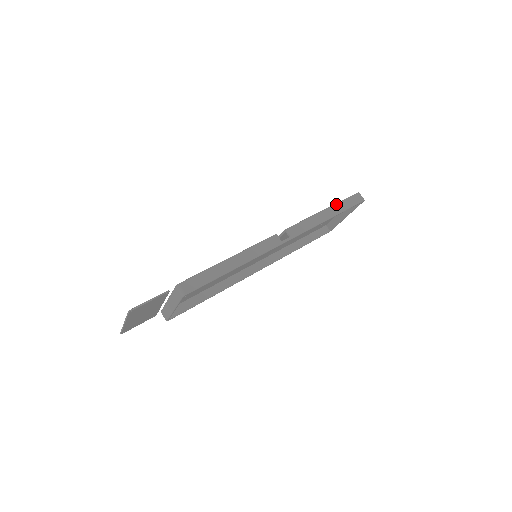
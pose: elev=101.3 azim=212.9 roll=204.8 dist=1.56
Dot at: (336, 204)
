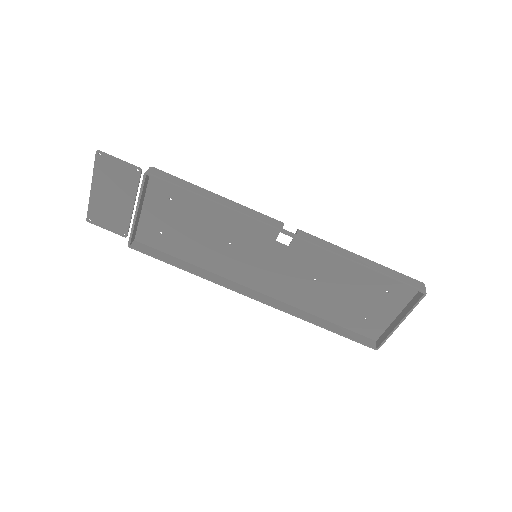
Dot at: (382, 265)
